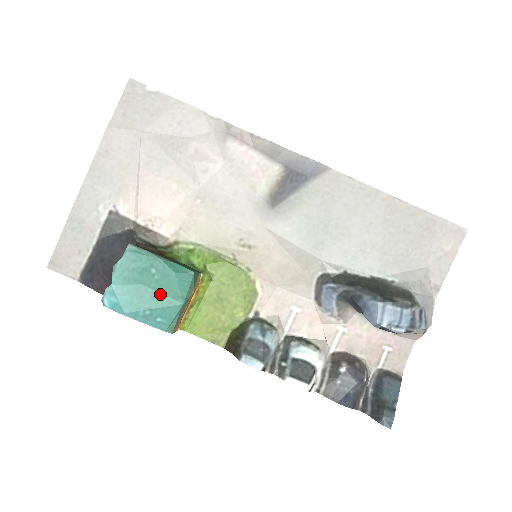
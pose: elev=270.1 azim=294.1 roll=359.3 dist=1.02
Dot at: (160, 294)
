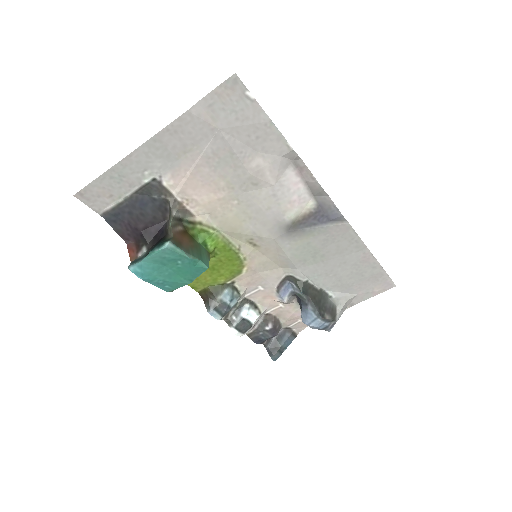
Dot at: (176, 274)
